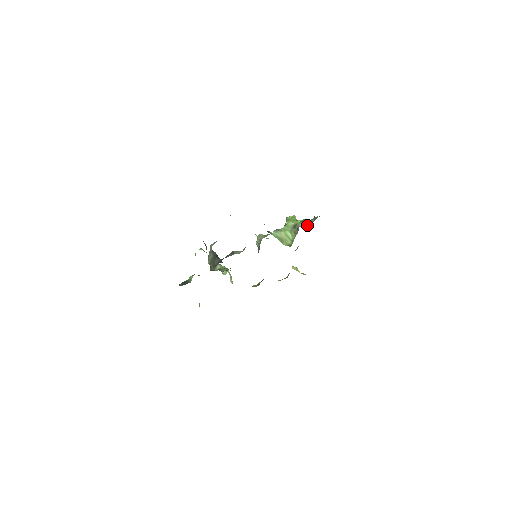
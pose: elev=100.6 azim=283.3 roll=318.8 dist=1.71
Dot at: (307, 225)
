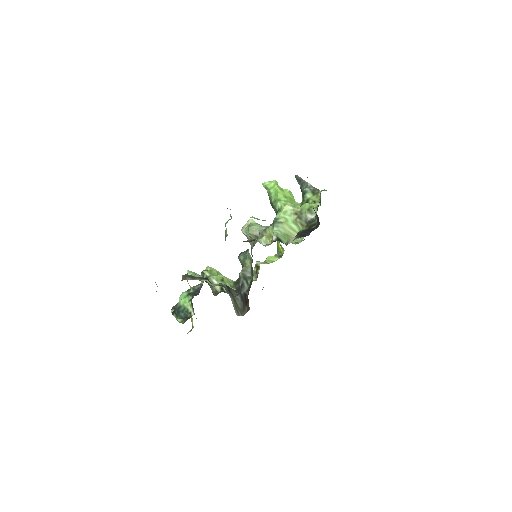
Dot at: occluded
